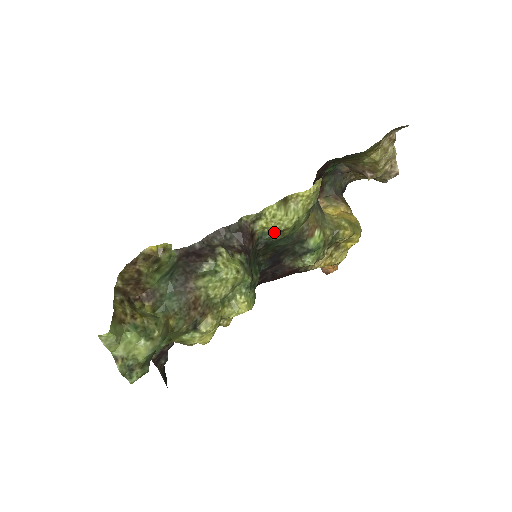
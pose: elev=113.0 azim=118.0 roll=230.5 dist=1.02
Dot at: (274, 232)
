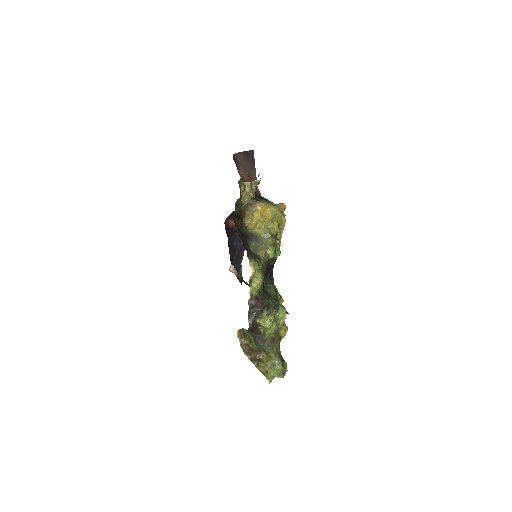
Dot at: (260, 287)
